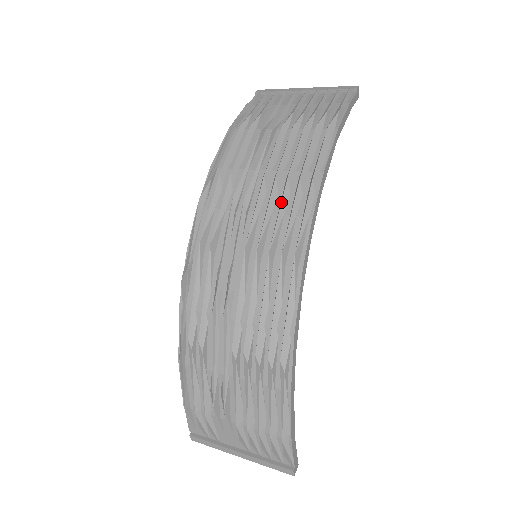
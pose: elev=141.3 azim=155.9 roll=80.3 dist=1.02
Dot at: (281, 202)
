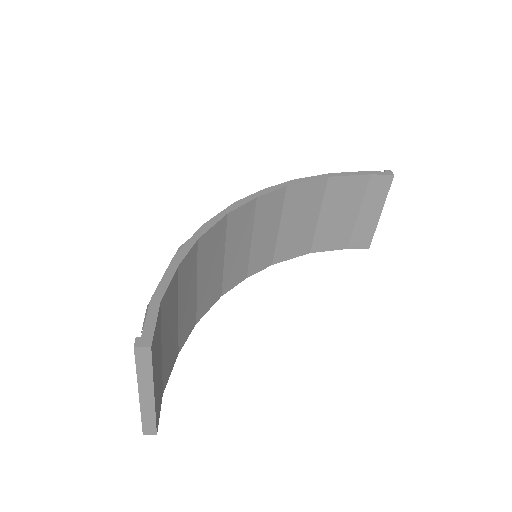
Dot at: occluded
